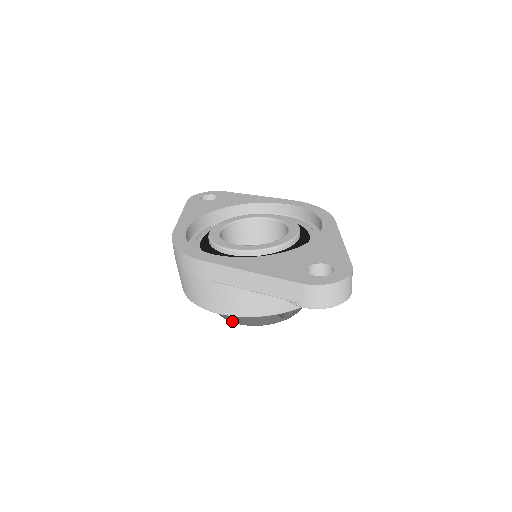
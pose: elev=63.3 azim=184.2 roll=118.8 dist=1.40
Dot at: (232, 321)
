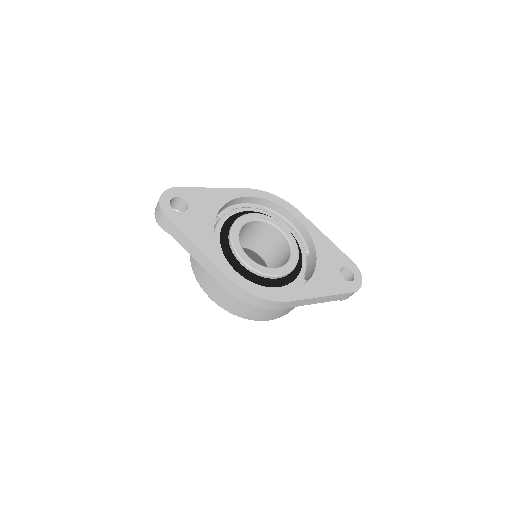
Dot at: occluded
